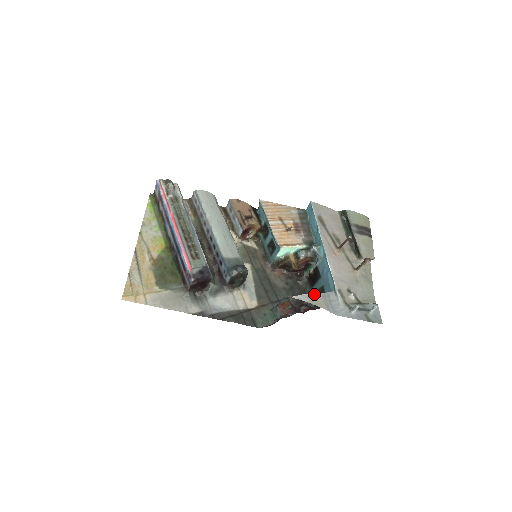
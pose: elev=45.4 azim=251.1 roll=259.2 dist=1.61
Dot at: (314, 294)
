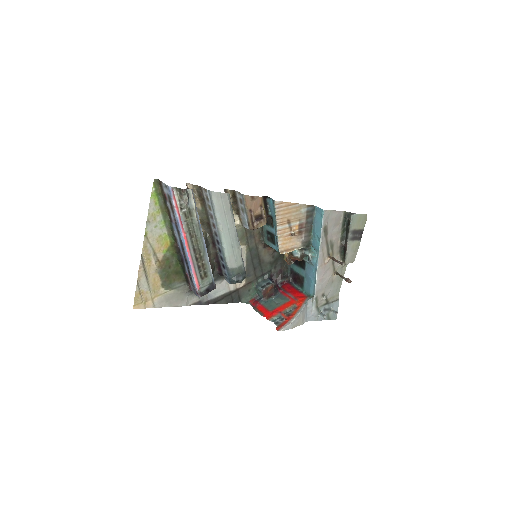
Dot at: (297, 317)
